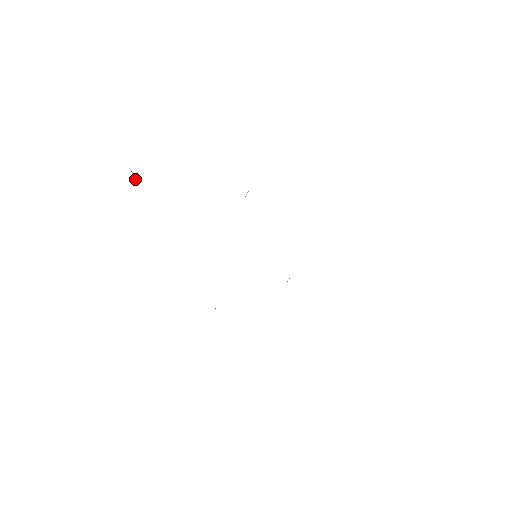
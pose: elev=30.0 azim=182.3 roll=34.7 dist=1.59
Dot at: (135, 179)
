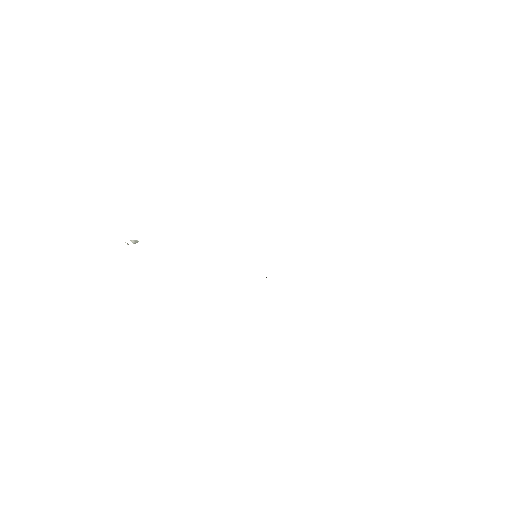
Dot at: occluded
